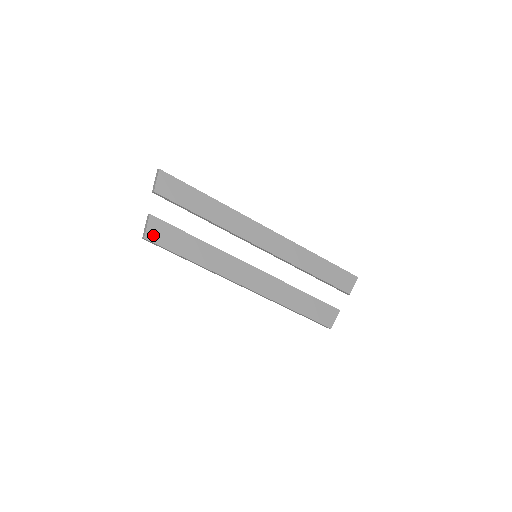
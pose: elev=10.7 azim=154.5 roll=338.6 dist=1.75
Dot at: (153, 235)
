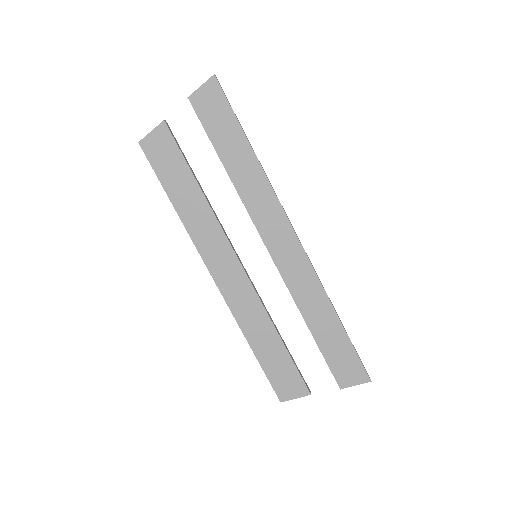
Dot at: (151, 146)
